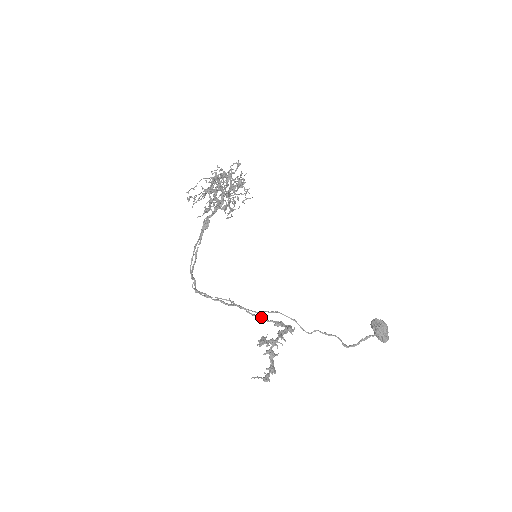
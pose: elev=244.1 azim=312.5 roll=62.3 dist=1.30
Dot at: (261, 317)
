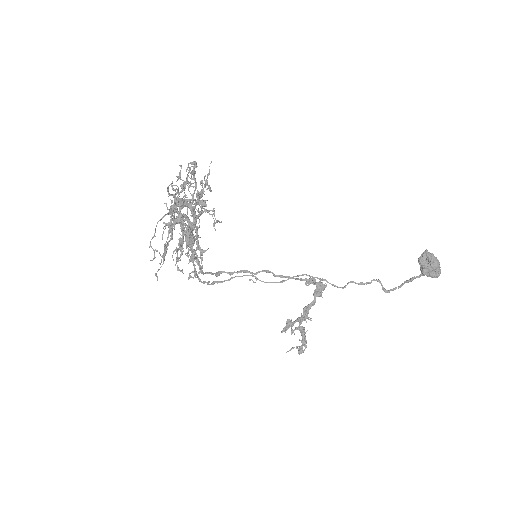
Dot at: occluded
